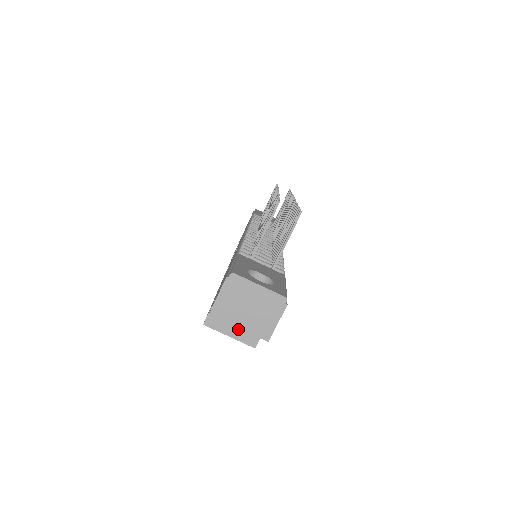
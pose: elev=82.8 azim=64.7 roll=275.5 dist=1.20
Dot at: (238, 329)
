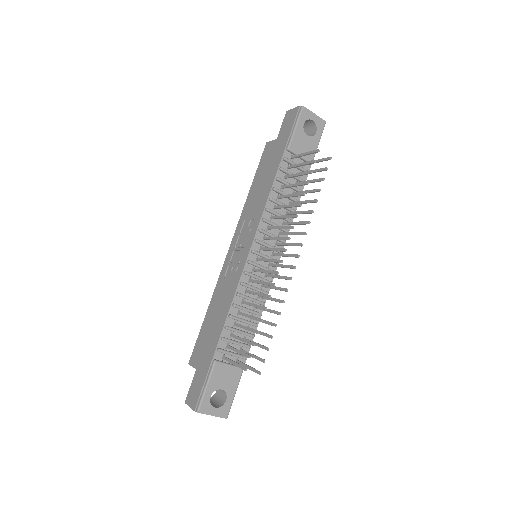
Dot at: occluded
